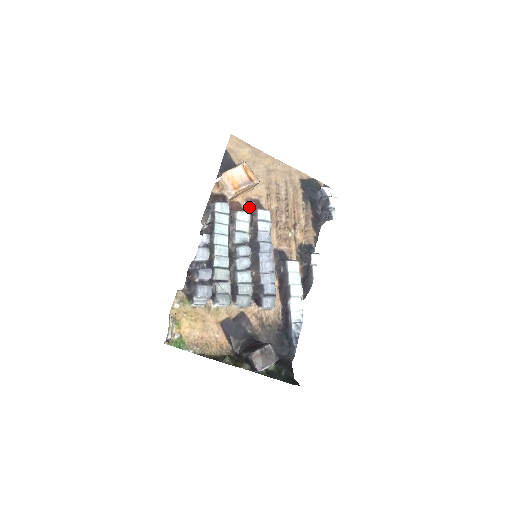
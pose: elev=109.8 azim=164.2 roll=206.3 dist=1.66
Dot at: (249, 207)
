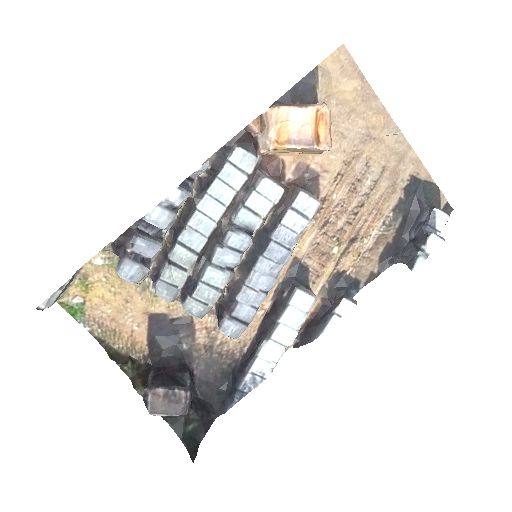
Dot at: (296, 178)
